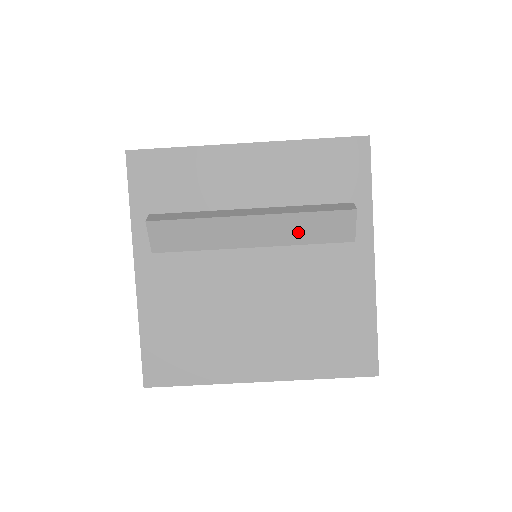
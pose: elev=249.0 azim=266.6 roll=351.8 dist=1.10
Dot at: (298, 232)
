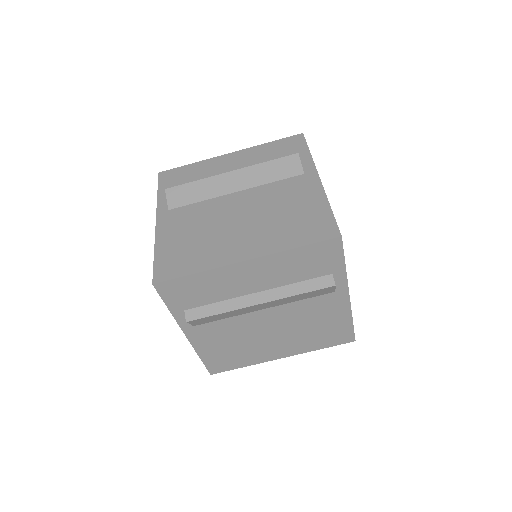
Dot at: (294, 299)
